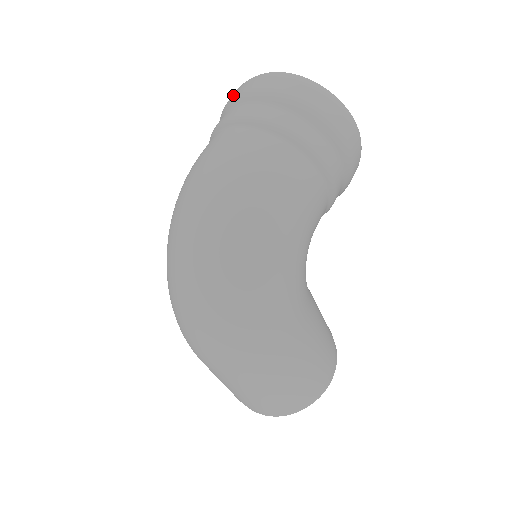
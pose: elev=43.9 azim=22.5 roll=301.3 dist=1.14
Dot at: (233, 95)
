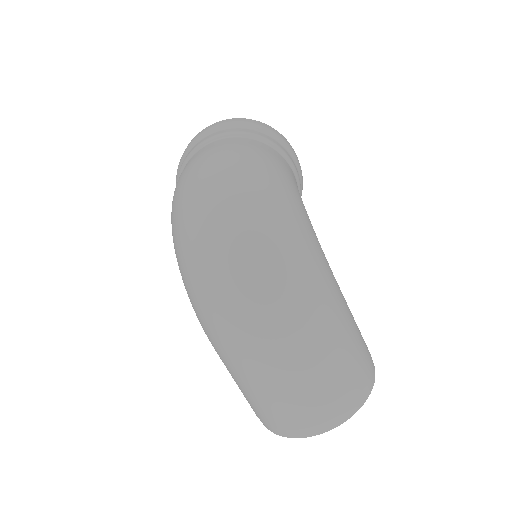
Dot at: occluded
